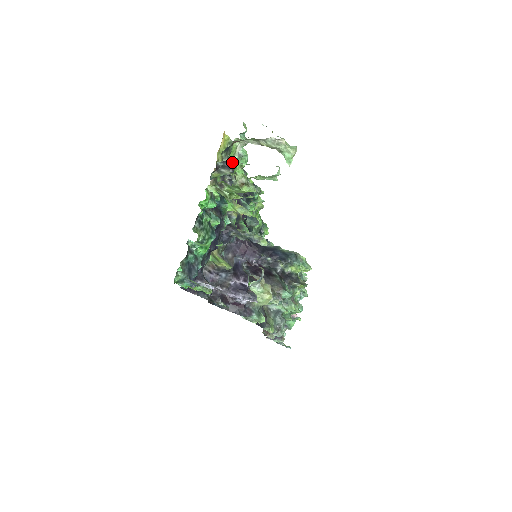
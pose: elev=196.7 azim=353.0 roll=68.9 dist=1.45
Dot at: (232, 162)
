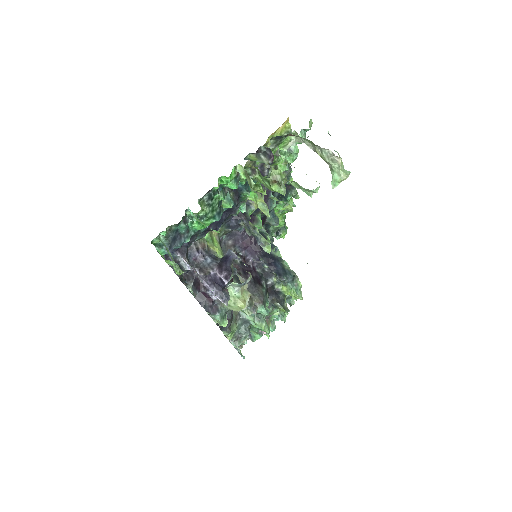
Dot at: (276, 153)
